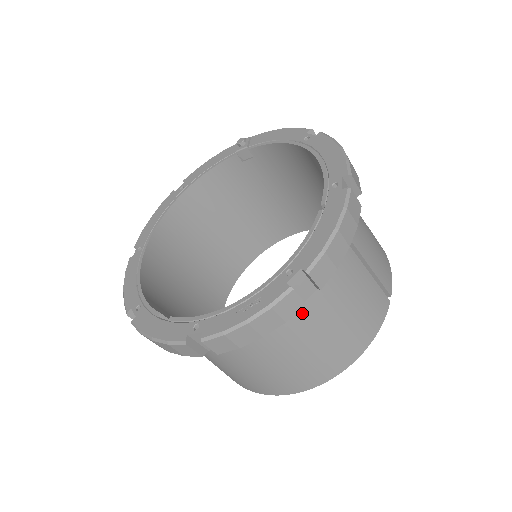
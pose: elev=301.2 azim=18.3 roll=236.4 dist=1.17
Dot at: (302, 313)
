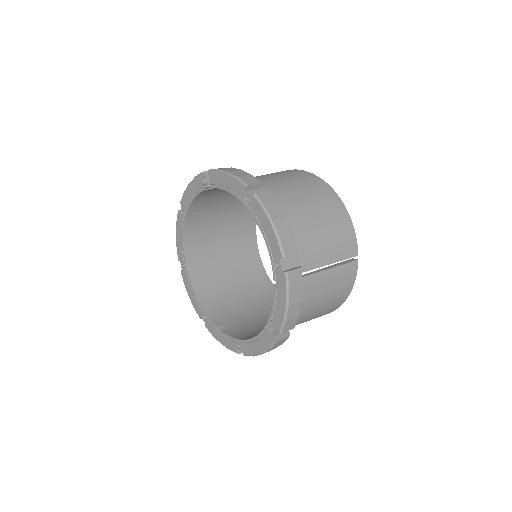
Dot at: occluded
